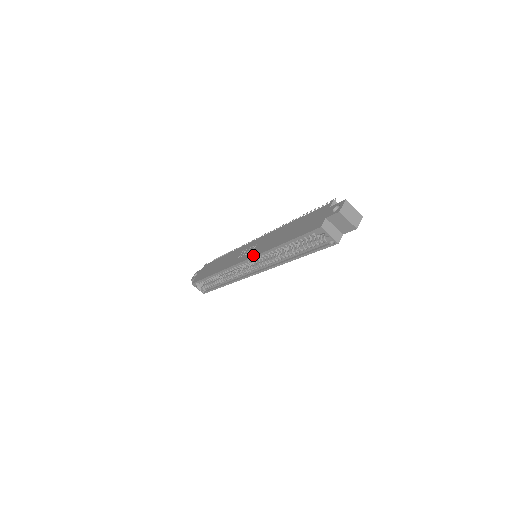
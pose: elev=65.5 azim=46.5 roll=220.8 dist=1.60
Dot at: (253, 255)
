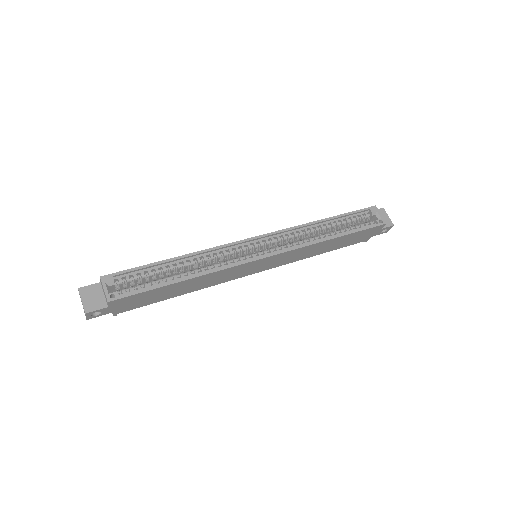
Dot at: (279, 231)
